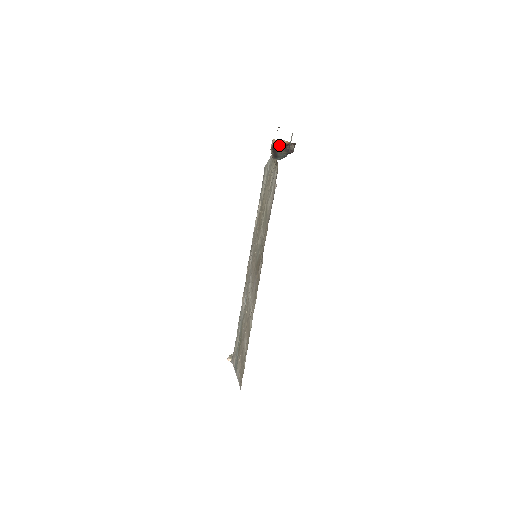
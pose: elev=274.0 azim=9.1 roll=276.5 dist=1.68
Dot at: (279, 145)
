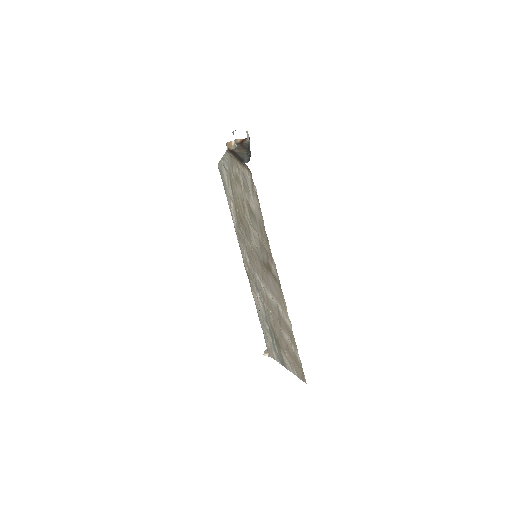
Dot at: (235, 145)
